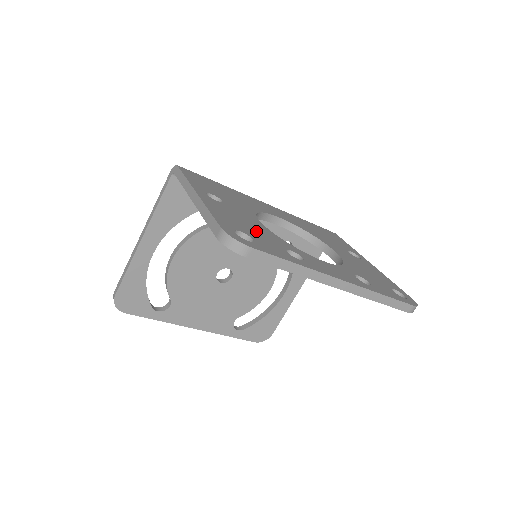
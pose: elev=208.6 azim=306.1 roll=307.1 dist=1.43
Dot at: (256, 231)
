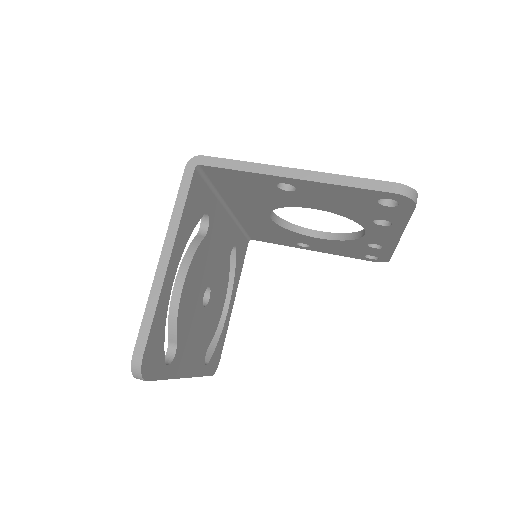
Dot at: occluded
